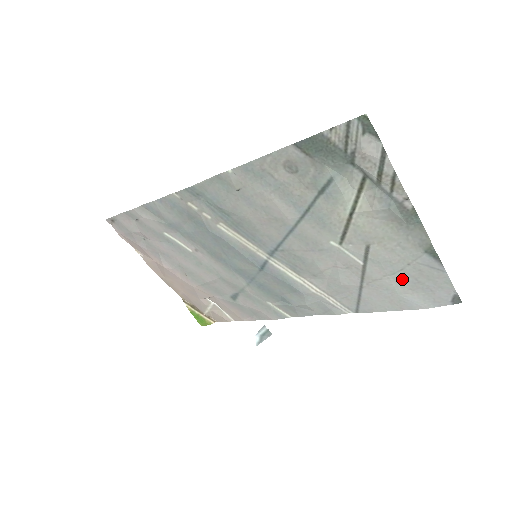
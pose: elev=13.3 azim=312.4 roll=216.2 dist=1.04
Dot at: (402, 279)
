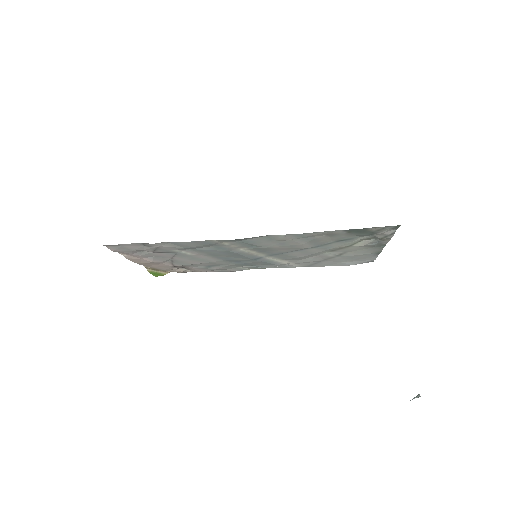
Dot at: (351, 259)
